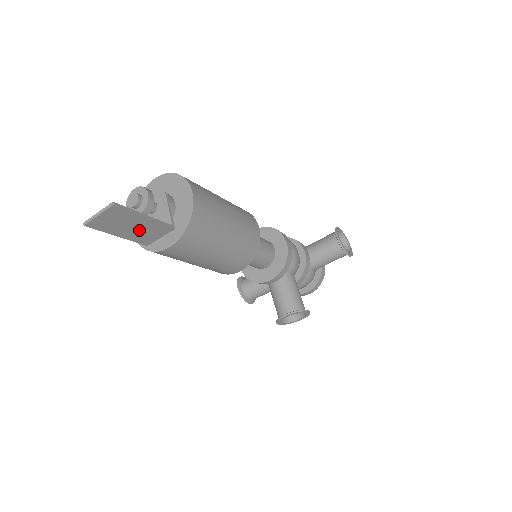
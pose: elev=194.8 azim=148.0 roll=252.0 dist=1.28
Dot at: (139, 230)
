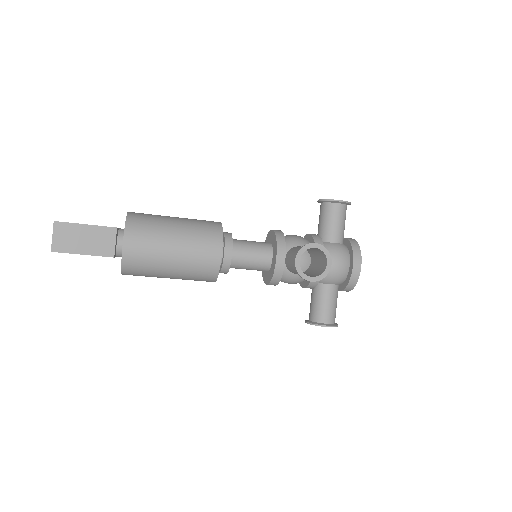
Dot at: (92, 241)
